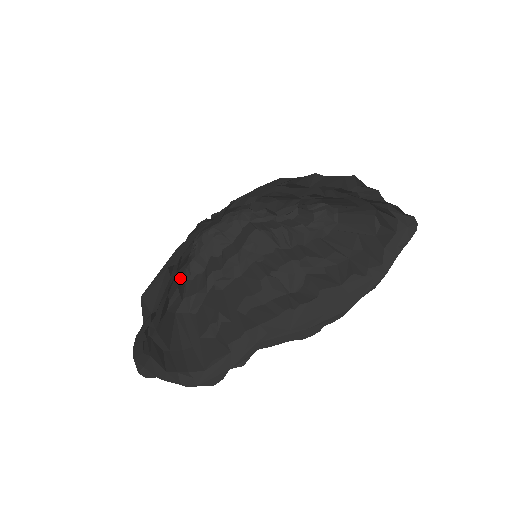
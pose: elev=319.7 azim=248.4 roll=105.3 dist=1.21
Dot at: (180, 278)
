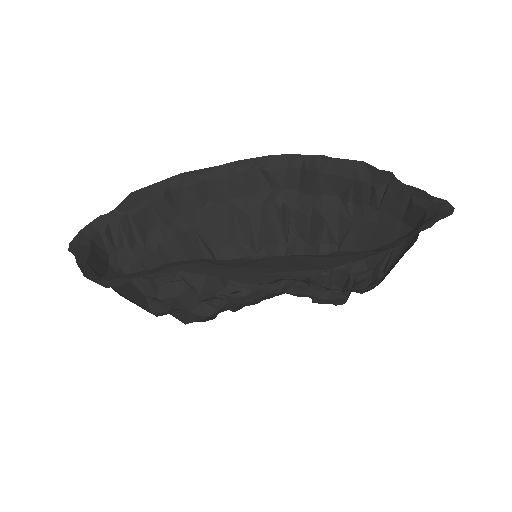
Dot at: (182, 289)
